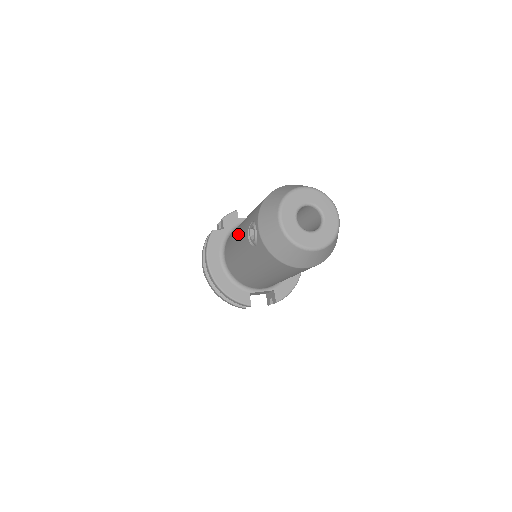
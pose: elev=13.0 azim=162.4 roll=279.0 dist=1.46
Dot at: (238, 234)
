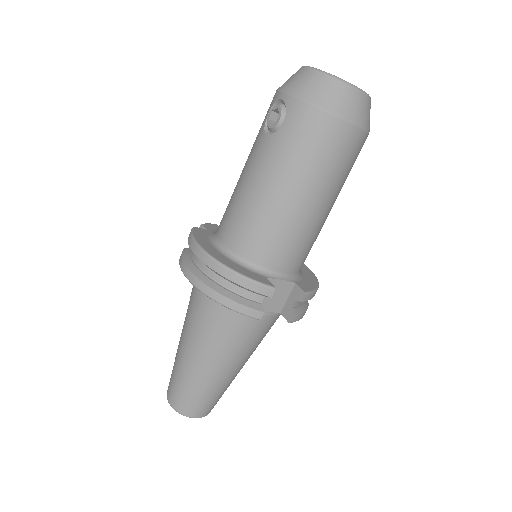
Dot at: (243, 171)
